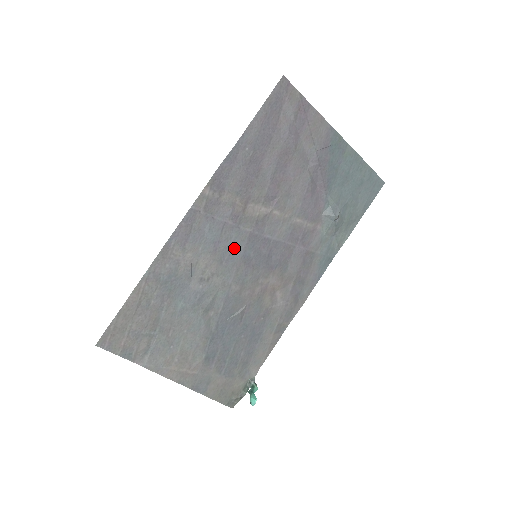
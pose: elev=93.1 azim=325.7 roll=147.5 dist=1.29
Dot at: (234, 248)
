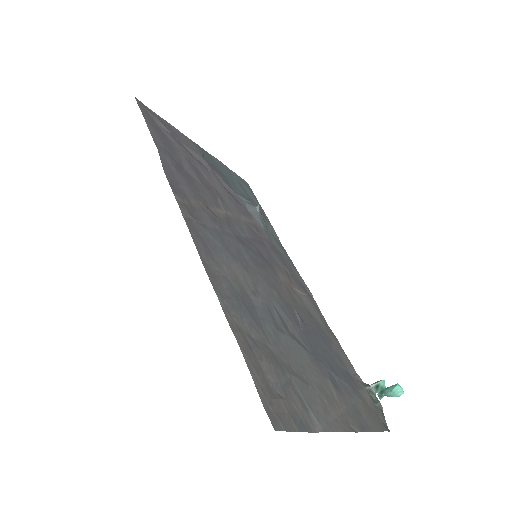
Dot at: (240, 252)
